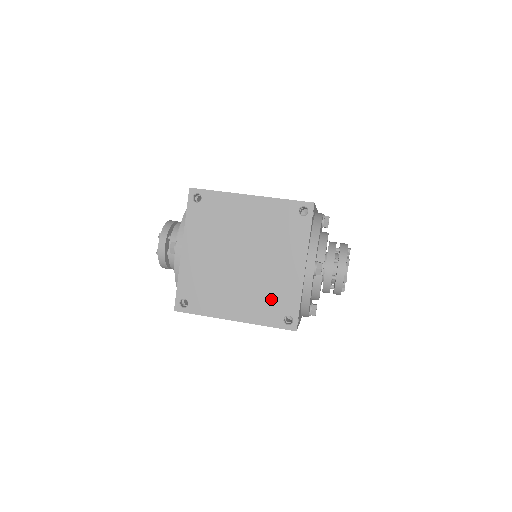
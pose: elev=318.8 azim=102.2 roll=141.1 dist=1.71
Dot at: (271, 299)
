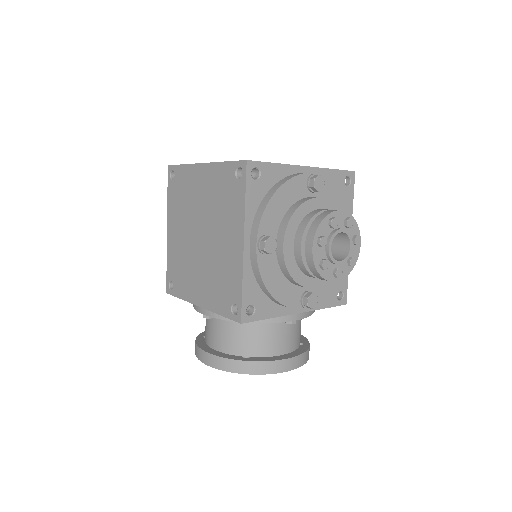
Dot at: occluded
